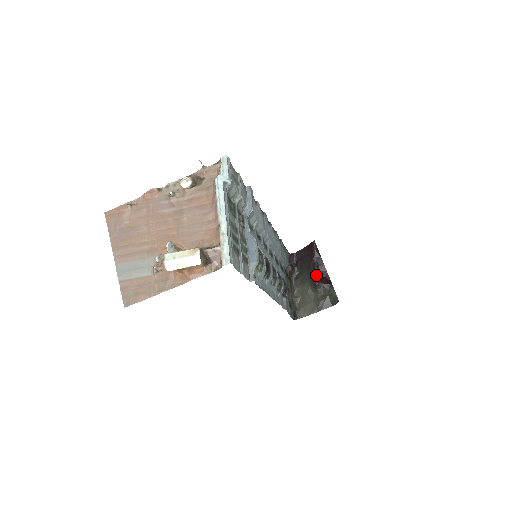
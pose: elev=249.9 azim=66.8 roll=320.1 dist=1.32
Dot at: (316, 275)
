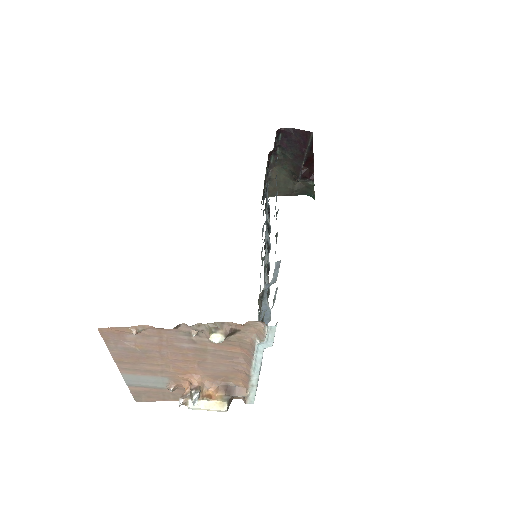
Dot at: (301, 170)
